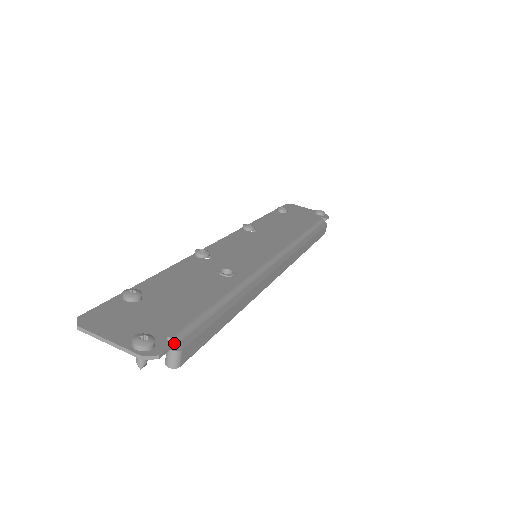
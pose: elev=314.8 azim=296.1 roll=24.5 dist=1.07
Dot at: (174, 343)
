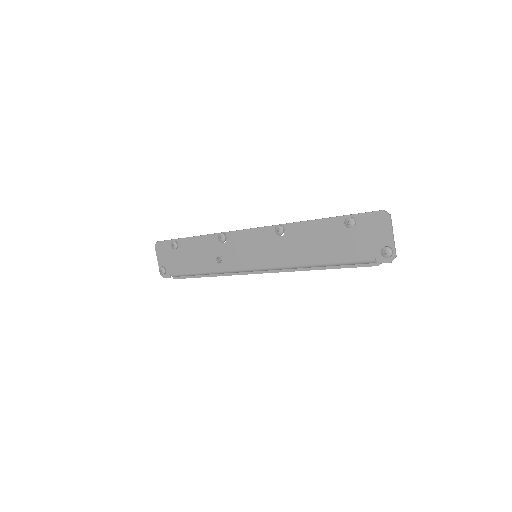
Dot at: (173, 276)
